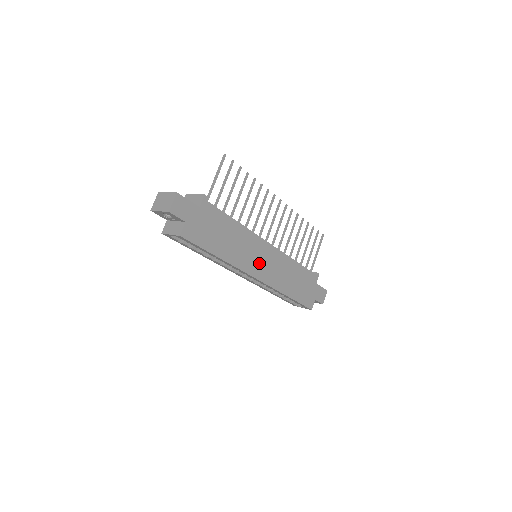
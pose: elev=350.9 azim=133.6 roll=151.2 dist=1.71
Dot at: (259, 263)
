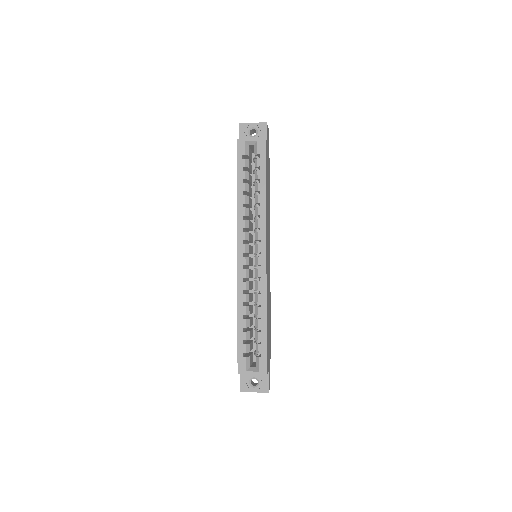
Dot at: (268, 250)
